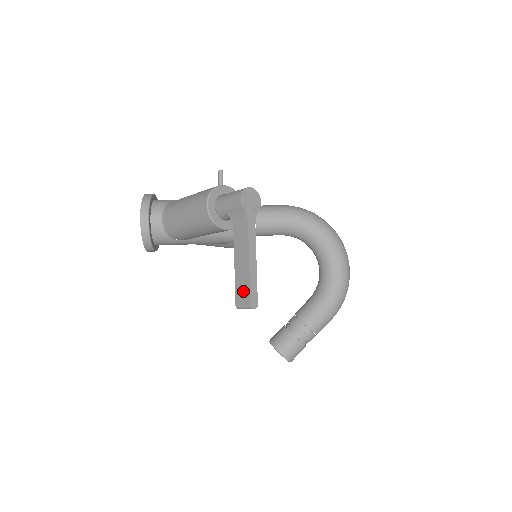
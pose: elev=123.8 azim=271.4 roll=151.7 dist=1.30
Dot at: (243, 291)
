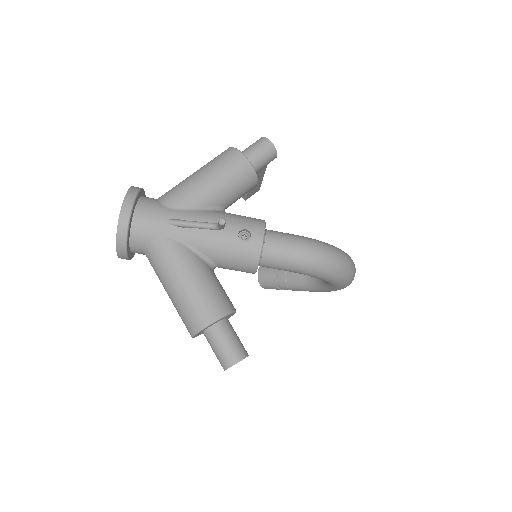
Dot at: occluded
